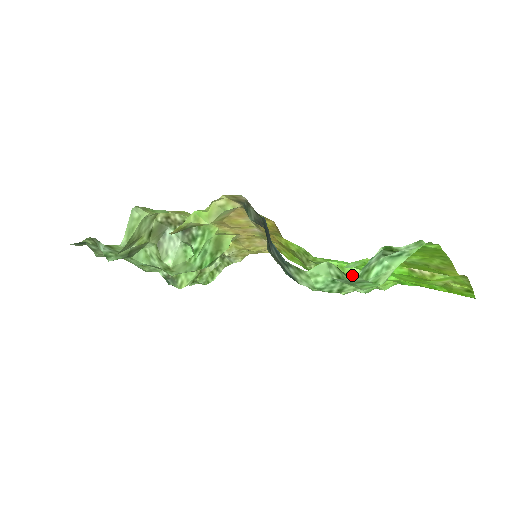
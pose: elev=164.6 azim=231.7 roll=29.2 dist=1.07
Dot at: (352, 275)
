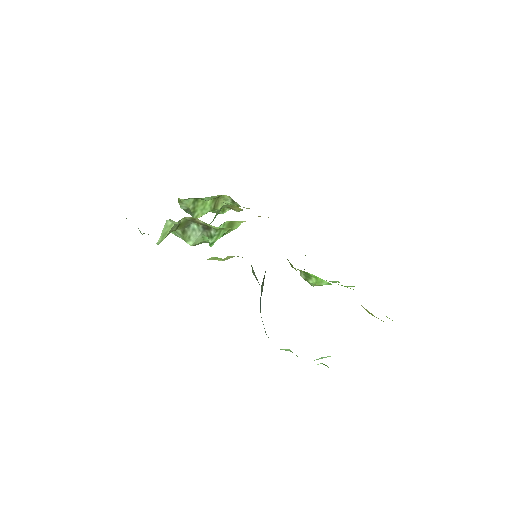
Dot at: occluded
